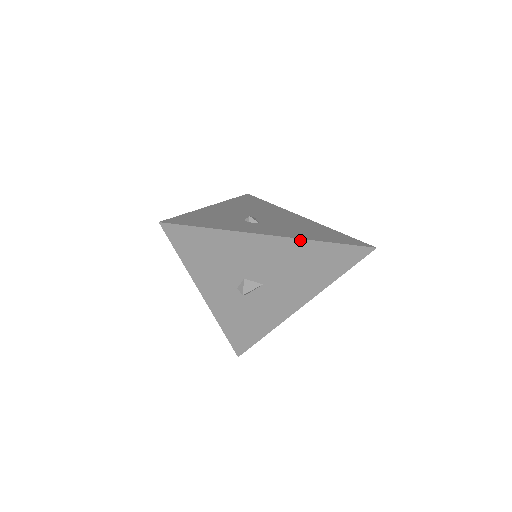
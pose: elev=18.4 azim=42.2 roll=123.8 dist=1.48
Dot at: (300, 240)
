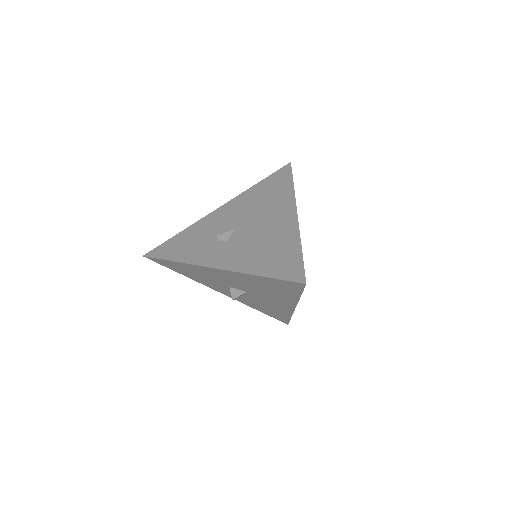
Dot at: (236, 272)
